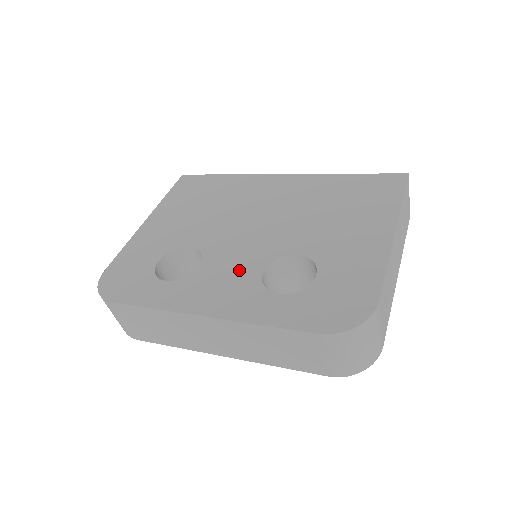
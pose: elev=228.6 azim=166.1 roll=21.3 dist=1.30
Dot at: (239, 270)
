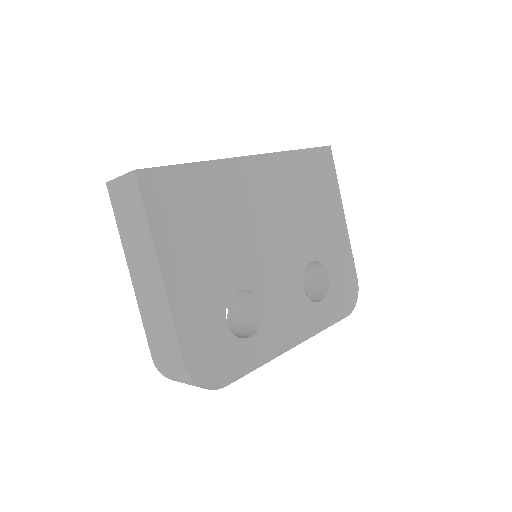
Dot at: (290, 295)
